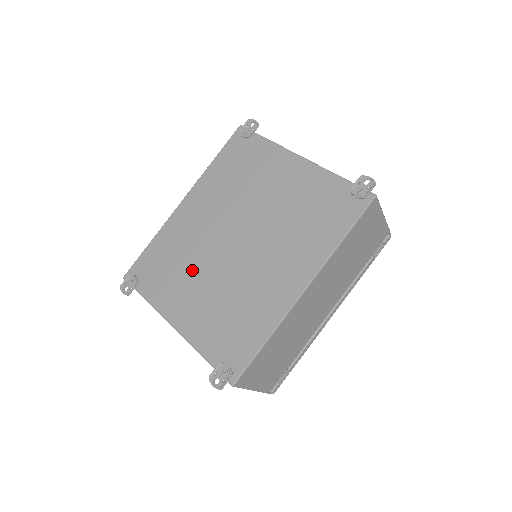
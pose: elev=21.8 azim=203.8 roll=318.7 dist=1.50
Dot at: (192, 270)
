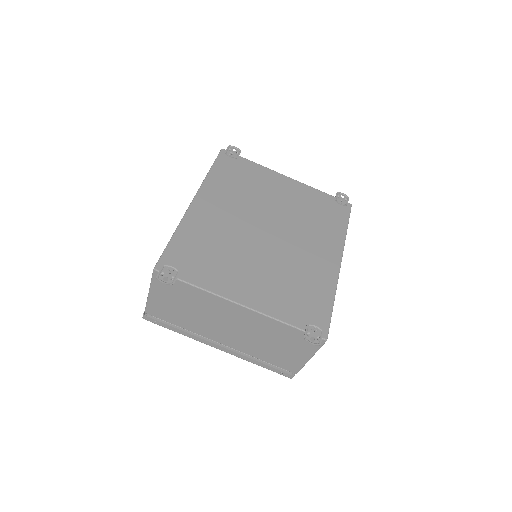
Dot at: (237, 256)
